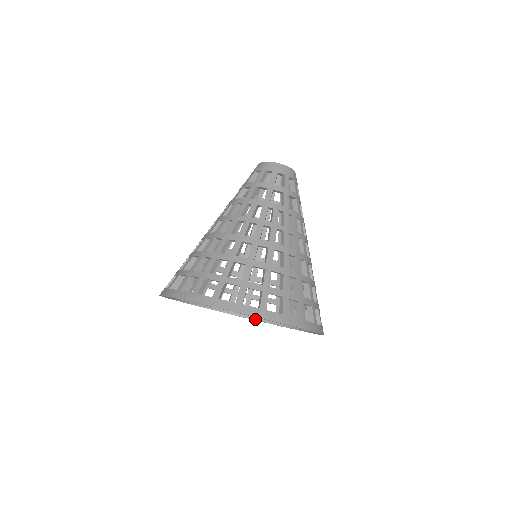
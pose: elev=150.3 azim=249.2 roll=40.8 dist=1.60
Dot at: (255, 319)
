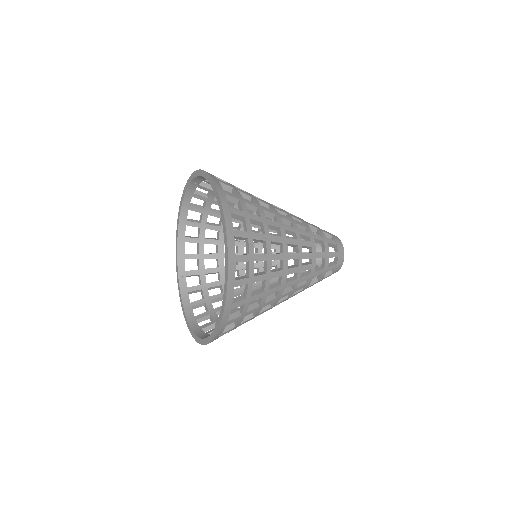
Dot at: occluded
